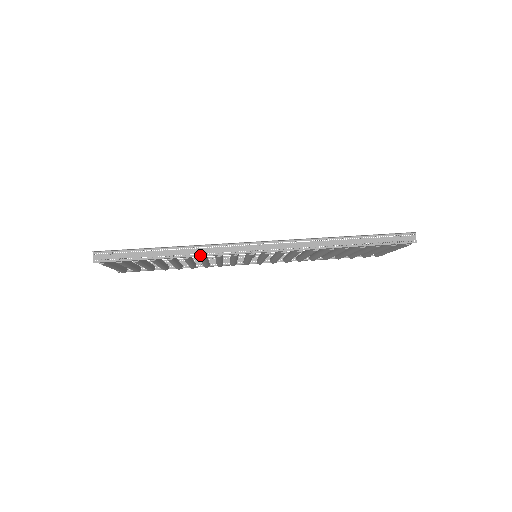
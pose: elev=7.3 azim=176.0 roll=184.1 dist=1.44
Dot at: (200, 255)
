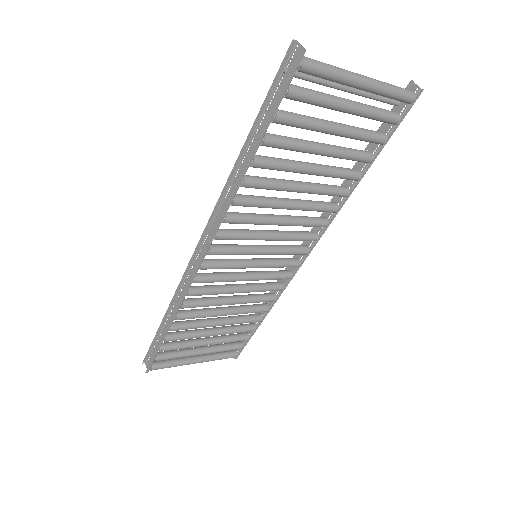
Dot at: (179, 306)
